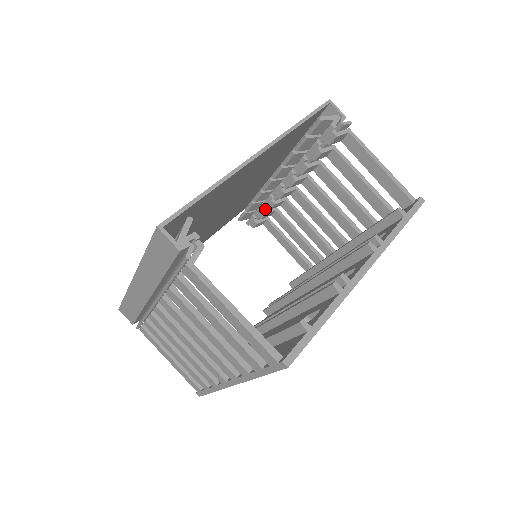
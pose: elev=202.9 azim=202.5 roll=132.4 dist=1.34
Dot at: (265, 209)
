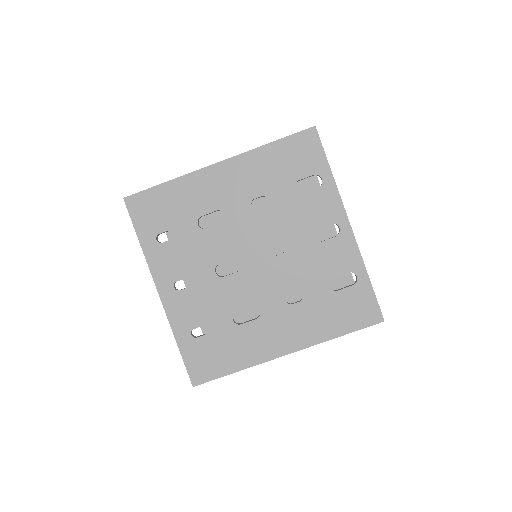
Dot at: occluded
